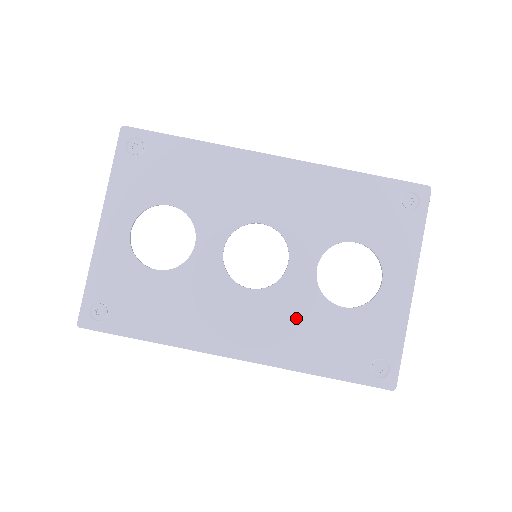
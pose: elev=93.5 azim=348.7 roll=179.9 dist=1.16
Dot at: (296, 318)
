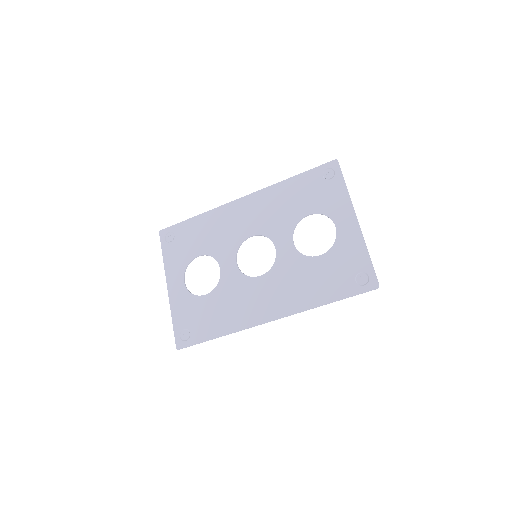
Dot at: (295, 277)
